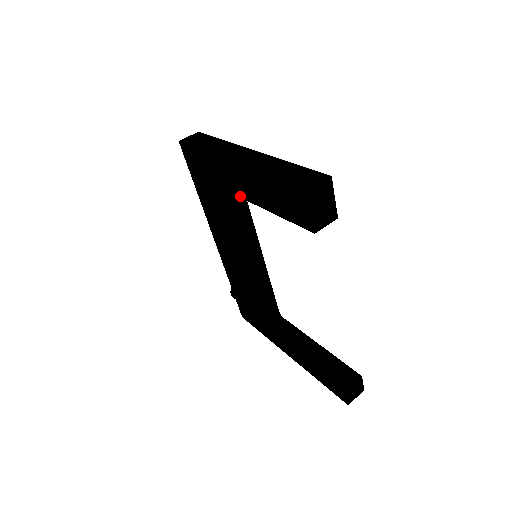
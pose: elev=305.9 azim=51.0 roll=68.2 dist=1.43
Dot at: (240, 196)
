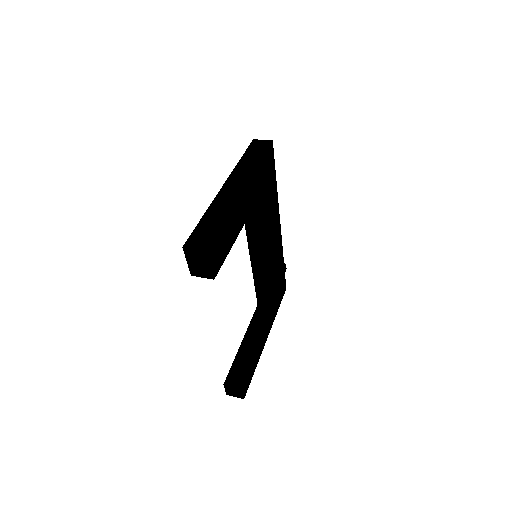
Dot at: occluded
